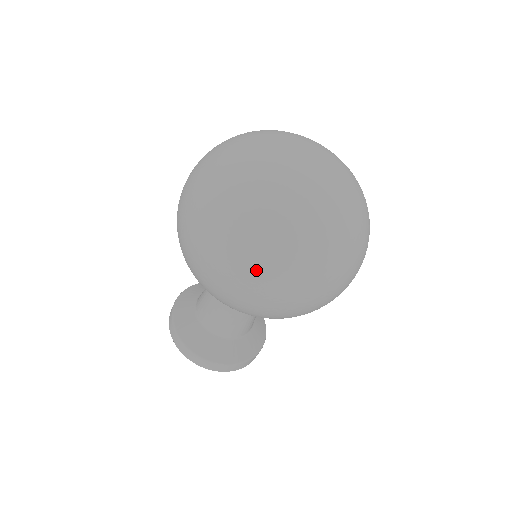
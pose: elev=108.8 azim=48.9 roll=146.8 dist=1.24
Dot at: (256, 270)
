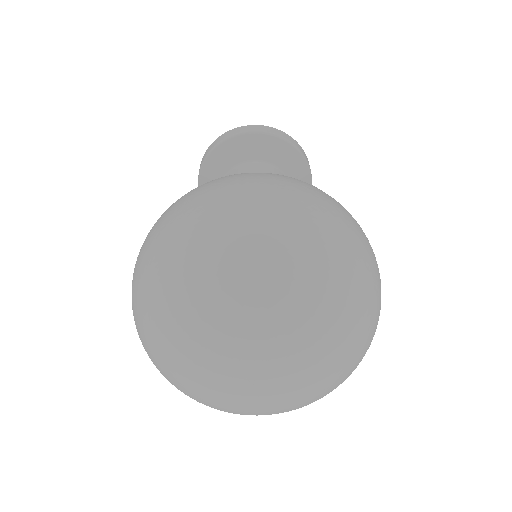
Dot at: occluded
